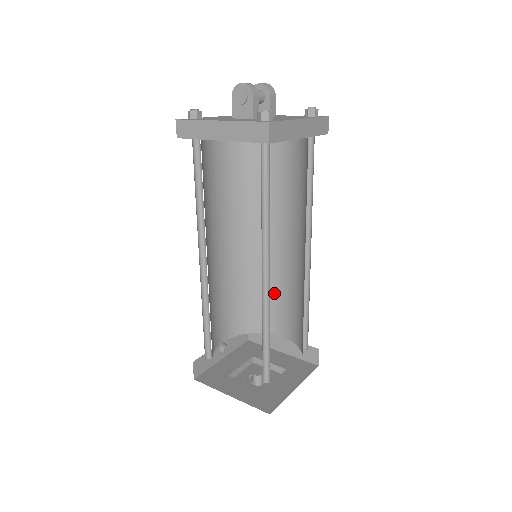
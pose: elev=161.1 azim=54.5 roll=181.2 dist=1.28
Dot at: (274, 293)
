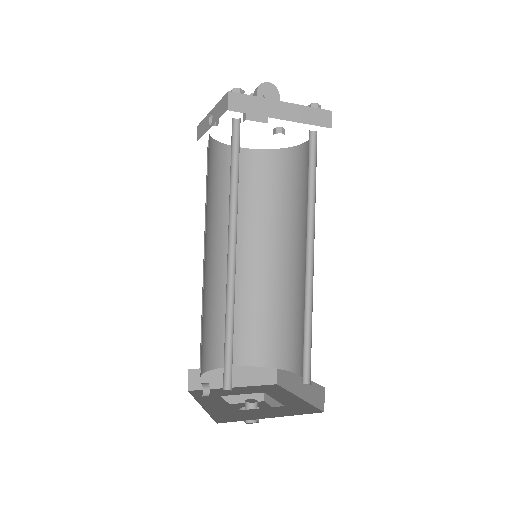
Dot at: occluded
